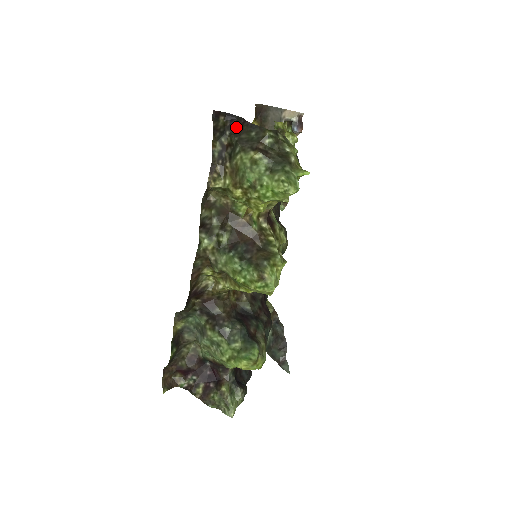
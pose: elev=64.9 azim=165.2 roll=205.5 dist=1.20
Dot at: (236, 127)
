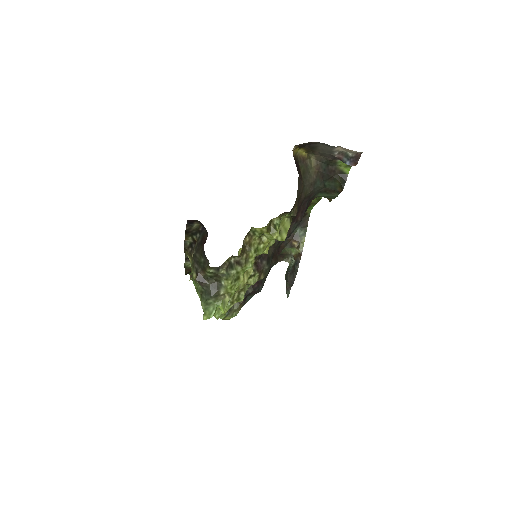
Dot at: (203, 237)
